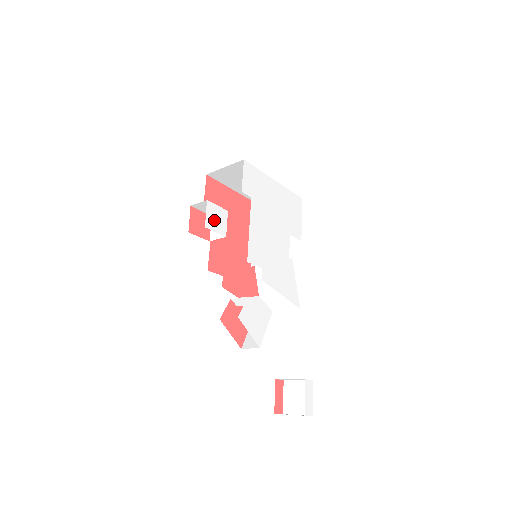
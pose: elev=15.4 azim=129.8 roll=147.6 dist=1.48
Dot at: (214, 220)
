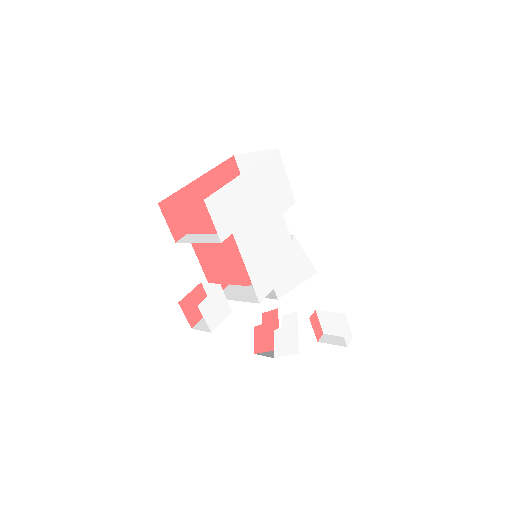
Dot at: (214, 313)
